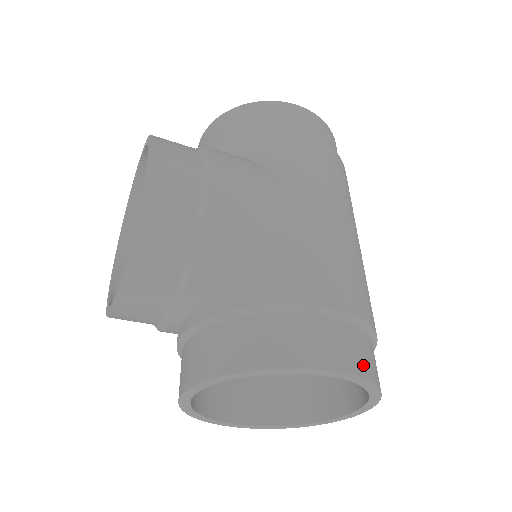
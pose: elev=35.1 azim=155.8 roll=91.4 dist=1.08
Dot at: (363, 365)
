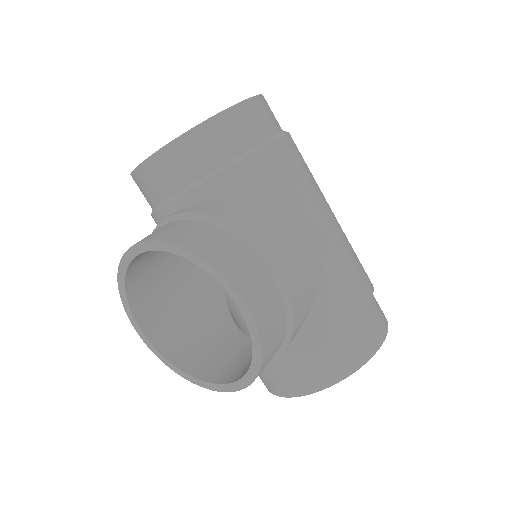
Dot at: (384, 317)
